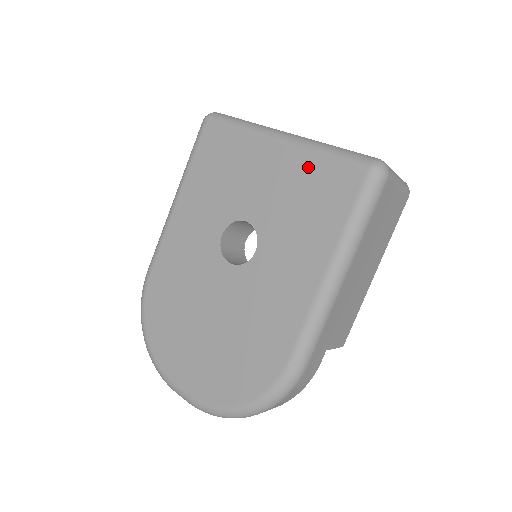
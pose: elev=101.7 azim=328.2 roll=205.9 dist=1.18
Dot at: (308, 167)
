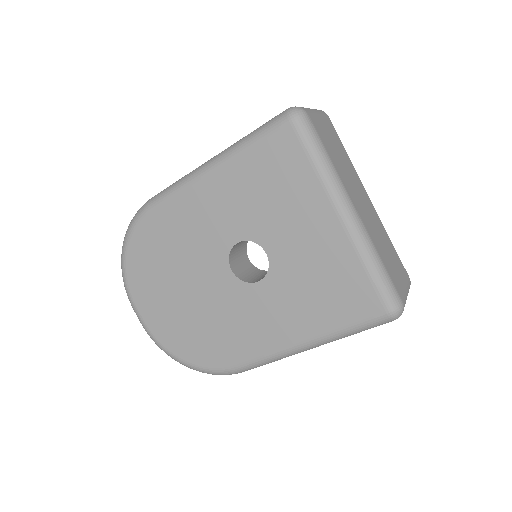
Dot at: (347, 264)
